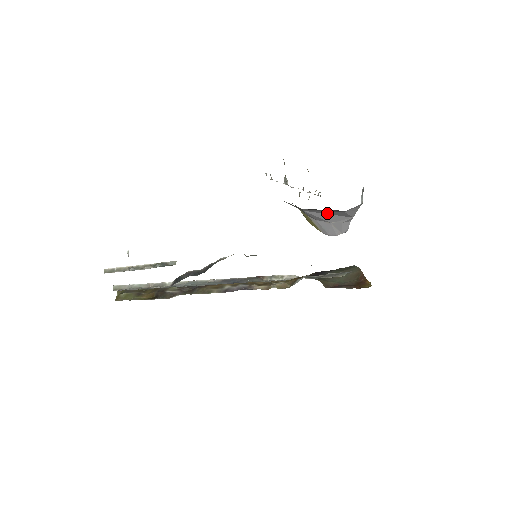
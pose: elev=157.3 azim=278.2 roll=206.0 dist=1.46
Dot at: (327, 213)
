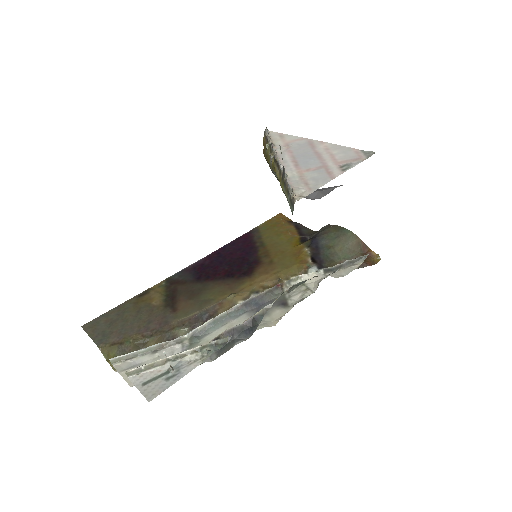
Dot at: occluded
